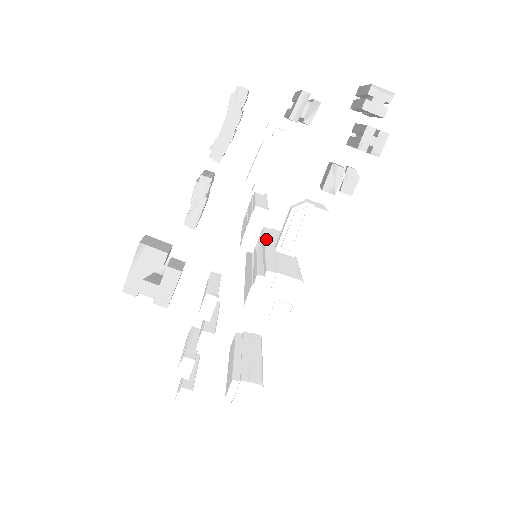
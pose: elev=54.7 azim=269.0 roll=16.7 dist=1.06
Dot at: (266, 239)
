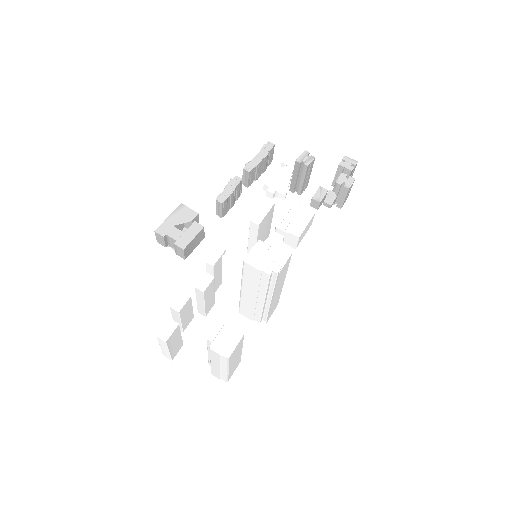
Dot at: occluded
